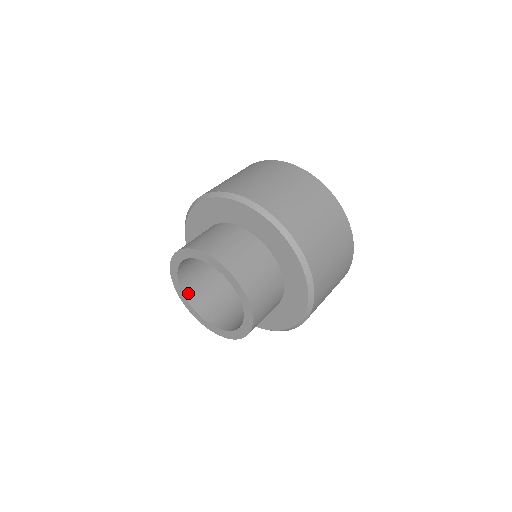
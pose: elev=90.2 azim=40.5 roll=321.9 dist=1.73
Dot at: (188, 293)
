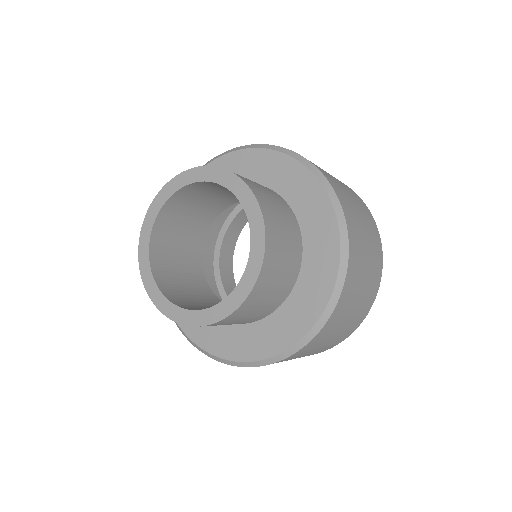
Dot at: (157, 272)
